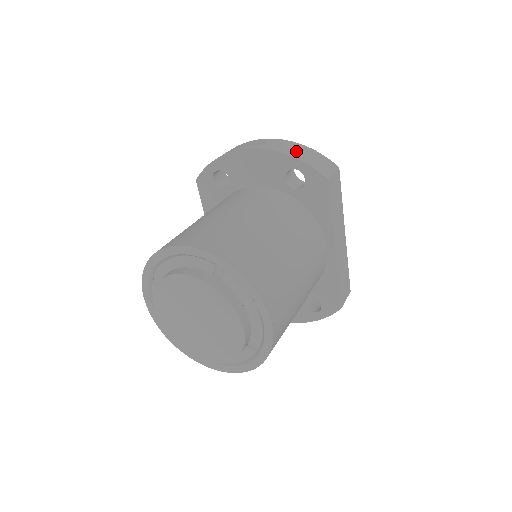
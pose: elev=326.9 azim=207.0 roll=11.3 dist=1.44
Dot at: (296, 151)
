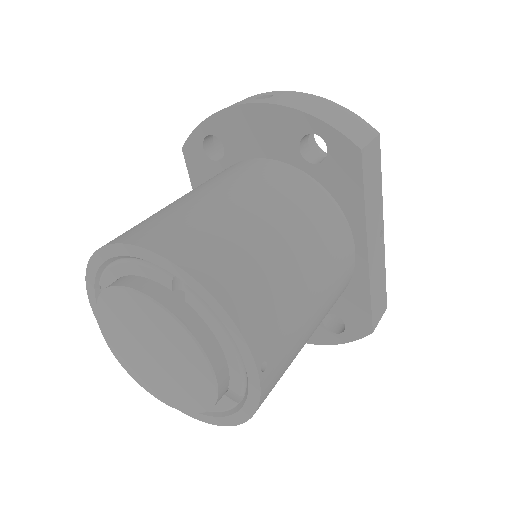
Dot at: (316, 107)
